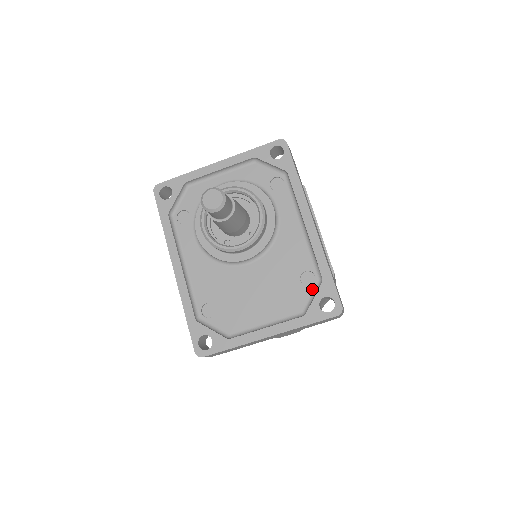
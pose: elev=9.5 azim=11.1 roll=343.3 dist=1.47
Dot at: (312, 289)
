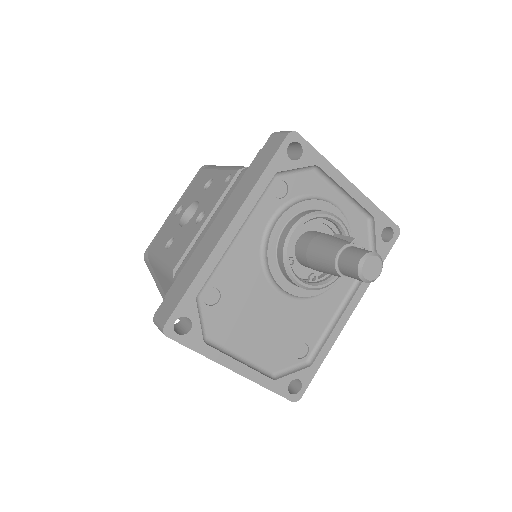
Dot at: (296, 362)
